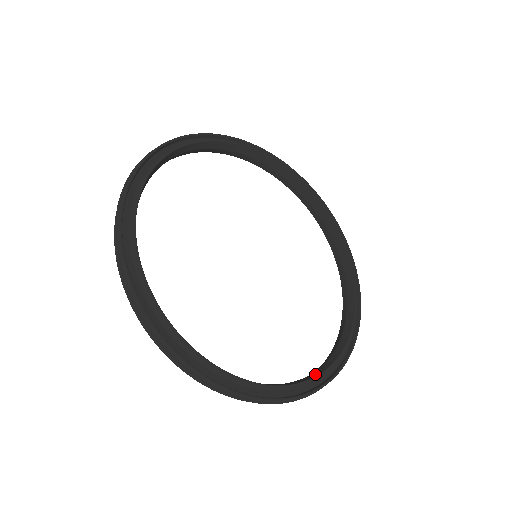
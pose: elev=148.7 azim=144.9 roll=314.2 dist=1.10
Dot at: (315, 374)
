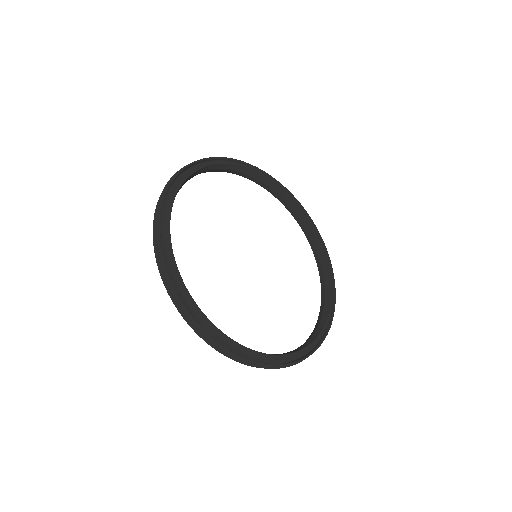
Dot at: (316, 334)
